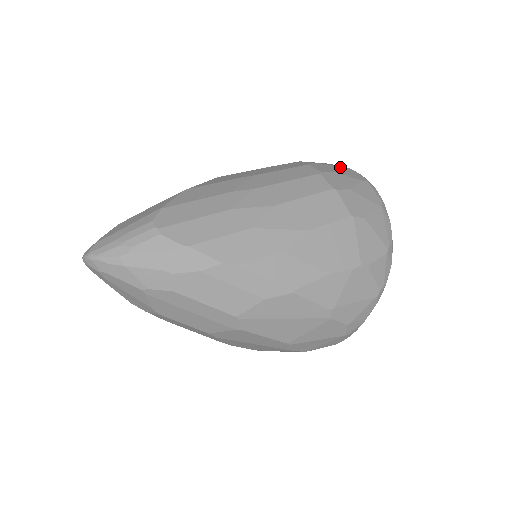
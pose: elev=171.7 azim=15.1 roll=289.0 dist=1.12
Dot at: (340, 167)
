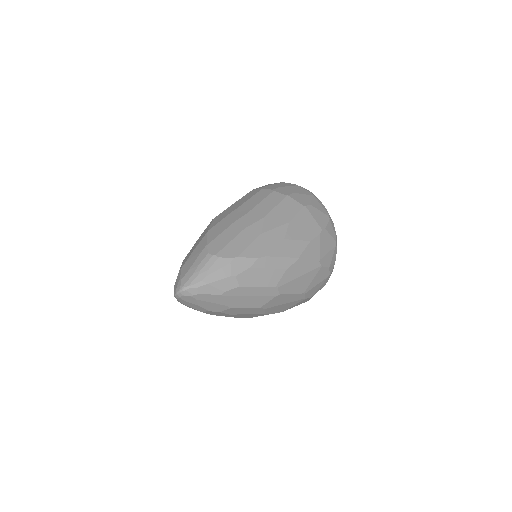
Dot at: (277, 183)
